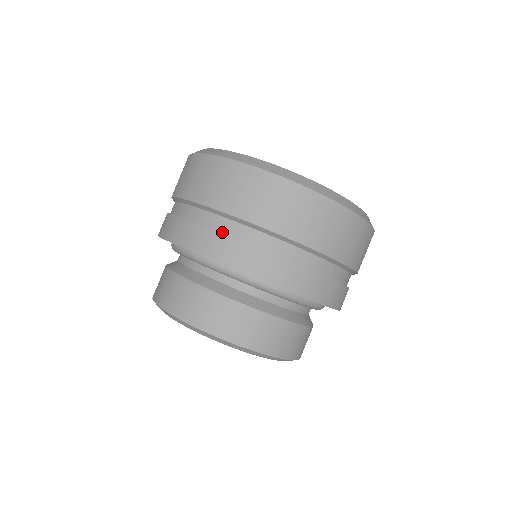
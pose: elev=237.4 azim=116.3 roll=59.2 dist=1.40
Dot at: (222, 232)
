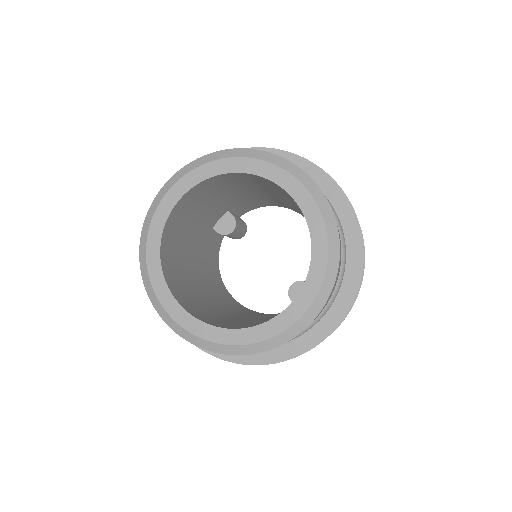
Dot at: occluded
